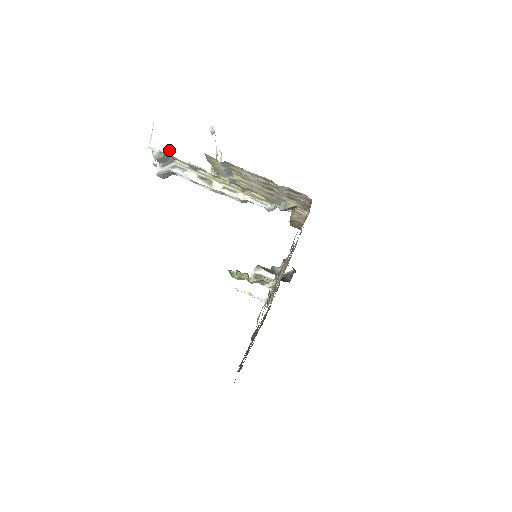
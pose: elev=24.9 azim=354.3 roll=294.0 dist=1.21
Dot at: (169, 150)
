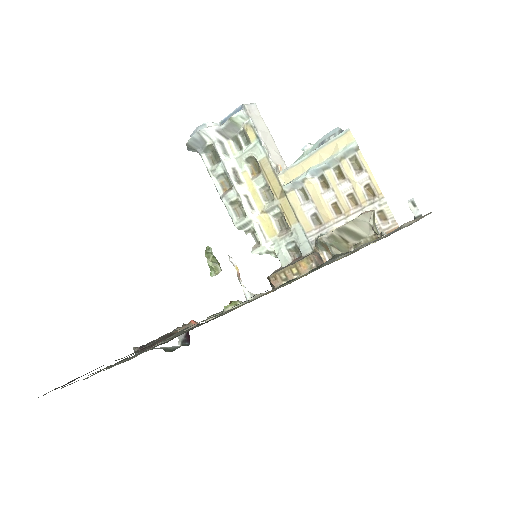
Dot at: (255, 123)
